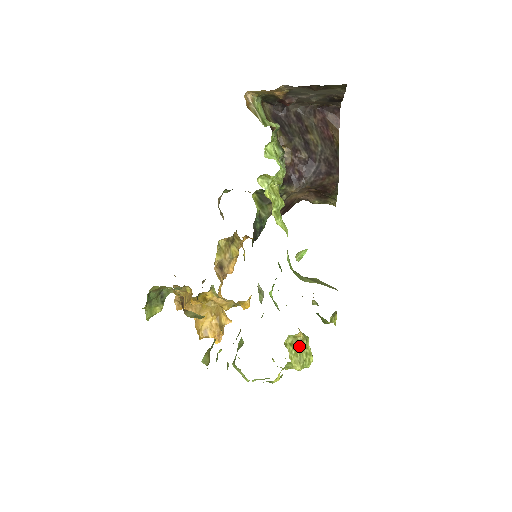
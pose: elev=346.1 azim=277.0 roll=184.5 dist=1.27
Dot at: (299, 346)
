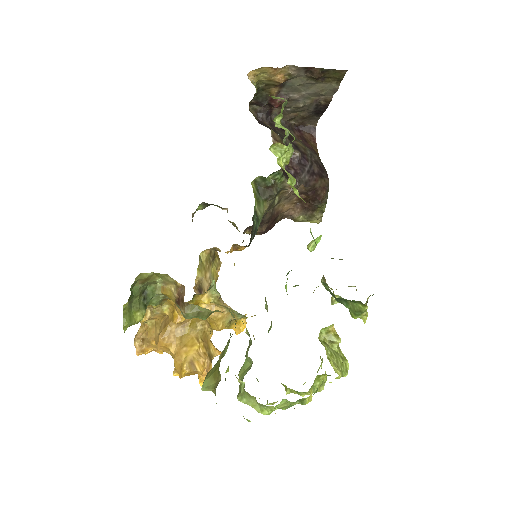
Dot at: (332, 347)
